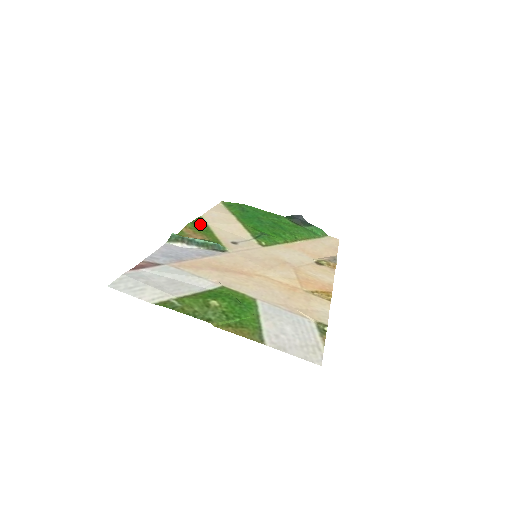
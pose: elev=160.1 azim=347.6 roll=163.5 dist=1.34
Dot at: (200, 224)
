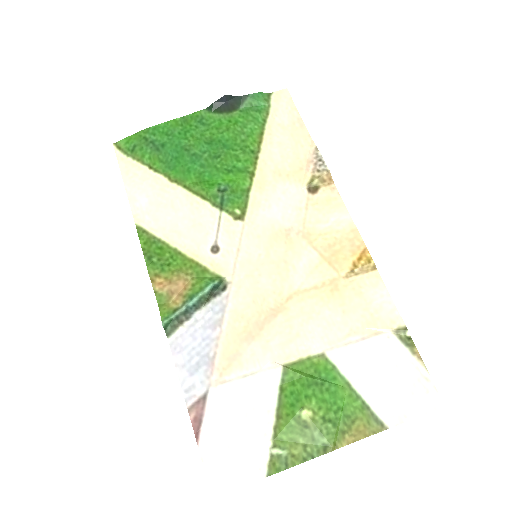
Dot at: (154, 250)
